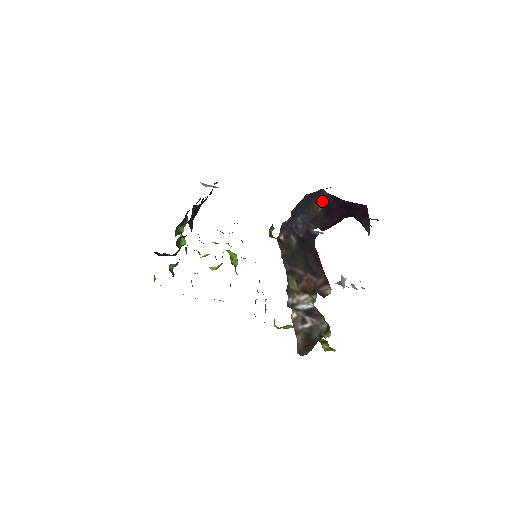
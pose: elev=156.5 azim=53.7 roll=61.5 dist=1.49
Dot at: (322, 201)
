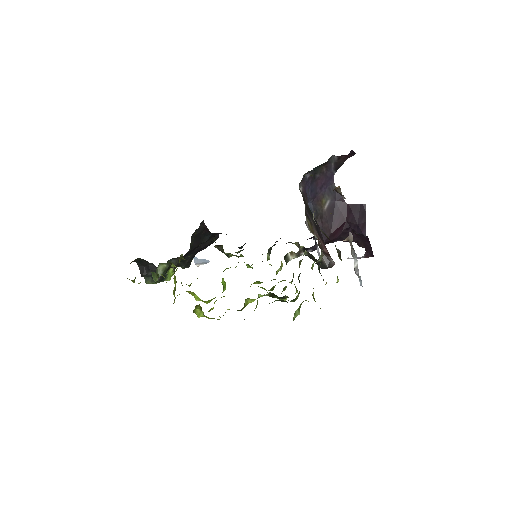
Dot at: (329, 197)
